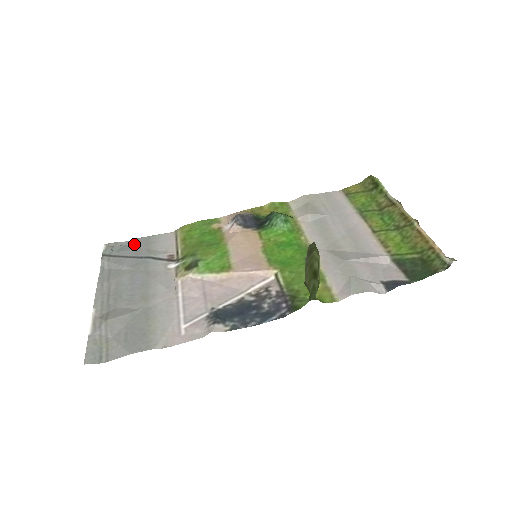
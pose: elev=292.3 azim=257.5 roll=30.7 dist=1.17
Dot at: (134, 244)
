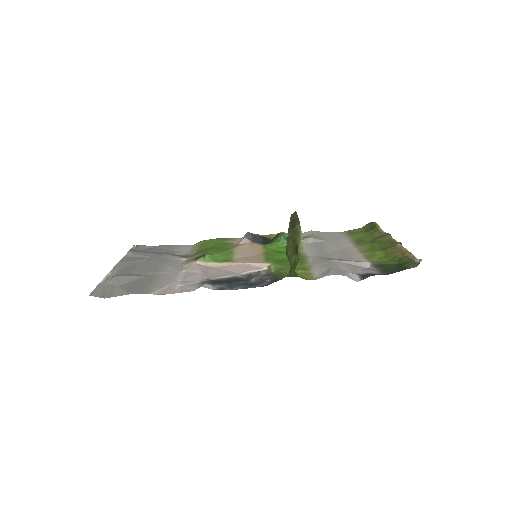
Dot at: (158, 247)
